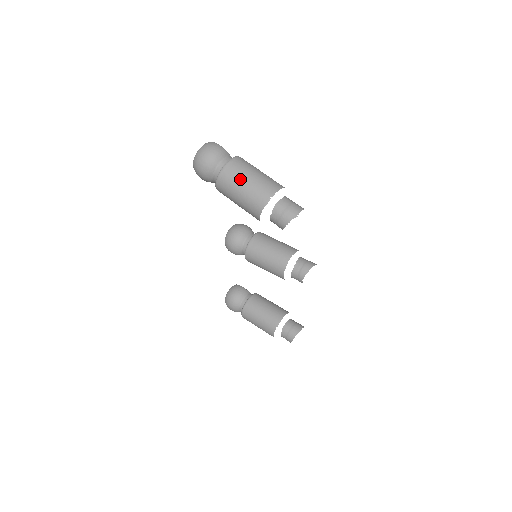
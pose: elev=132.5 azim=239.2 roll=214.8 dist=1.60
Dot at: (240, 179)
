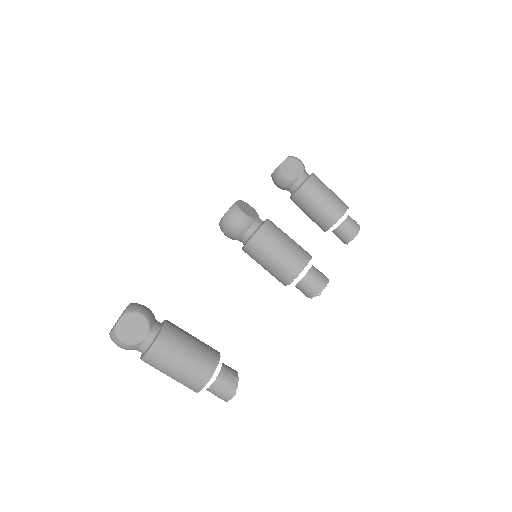
Dot at: occluded
